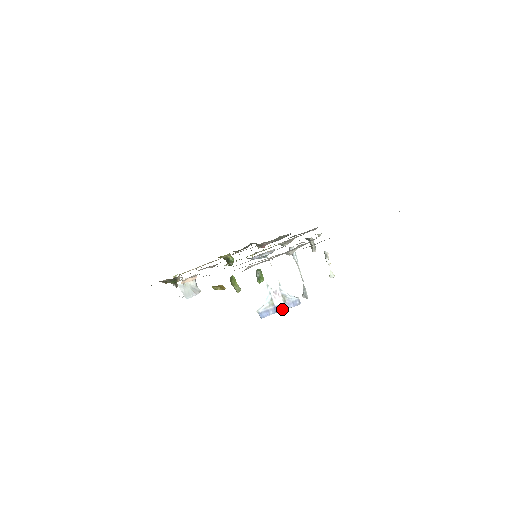
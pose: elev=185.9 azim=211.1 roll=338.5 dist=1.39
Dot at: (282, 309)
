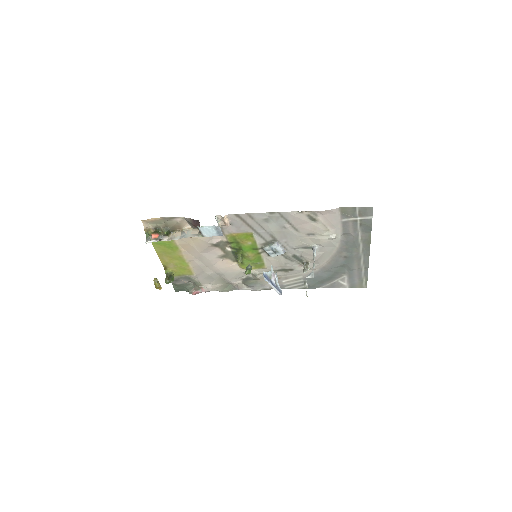
Dot at: (274, 286)
